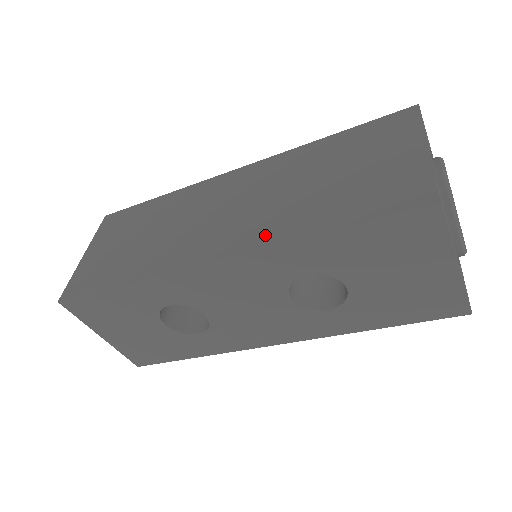
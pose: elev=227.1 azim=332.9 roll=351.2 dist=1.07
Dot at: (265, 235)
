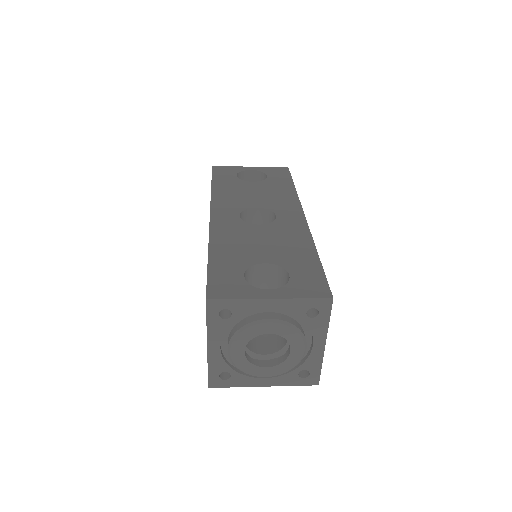
Dot at: occluded
